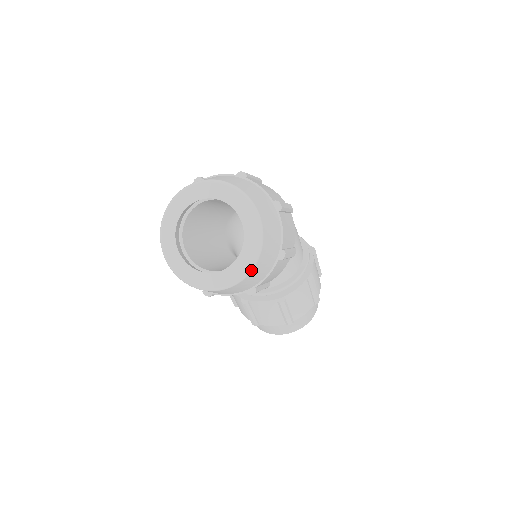
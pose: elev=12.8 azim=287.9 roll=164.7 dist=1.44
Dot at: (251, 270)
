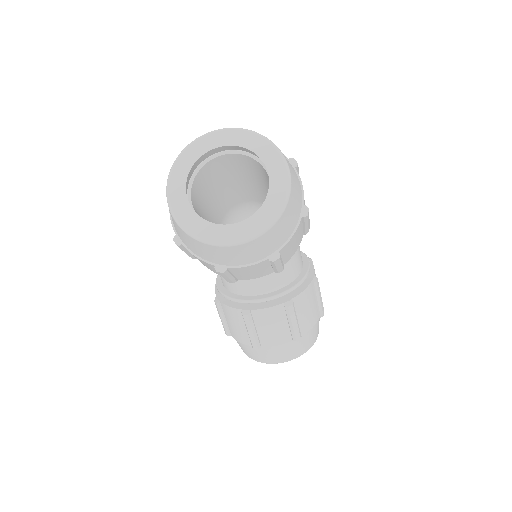
Dot at: (281, 213)
